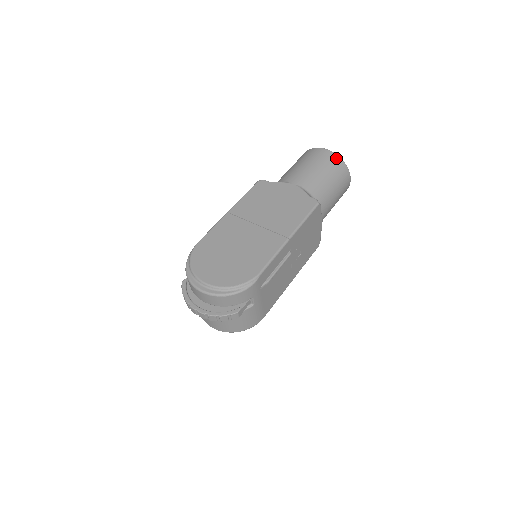
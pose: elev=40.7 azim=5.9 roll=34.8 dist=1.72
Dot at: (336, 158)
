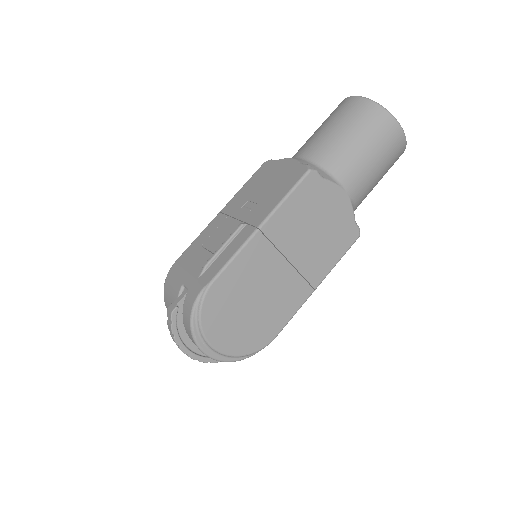
Dot at: (403, 148)
